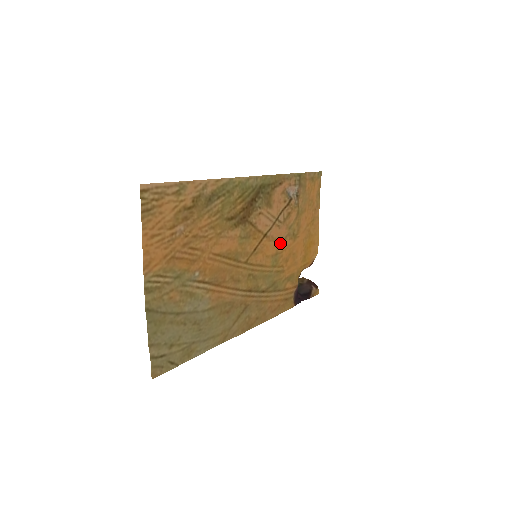
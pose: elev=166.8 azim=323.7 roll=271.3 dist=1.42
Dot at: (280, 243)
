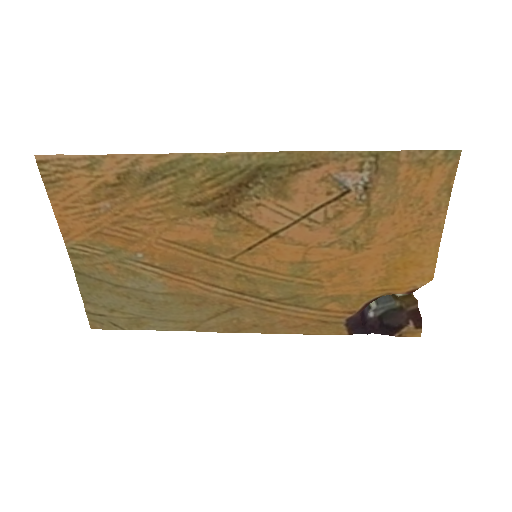
Dot at: (314, 249)
